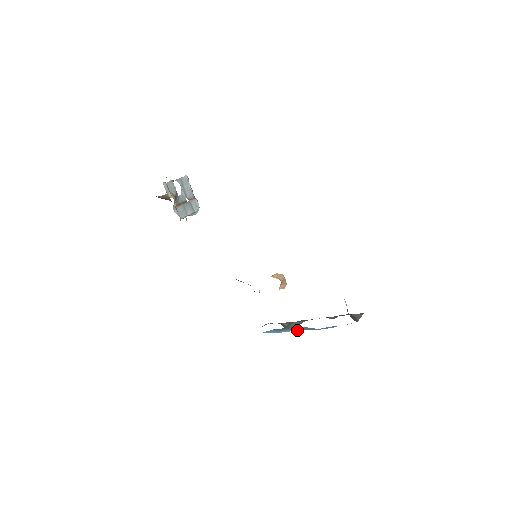
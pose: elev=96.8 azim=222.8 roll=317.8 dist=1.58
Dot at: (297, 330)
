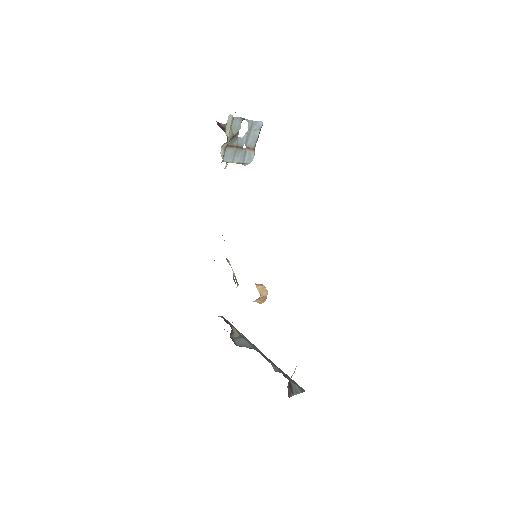
Dot at: occluded
